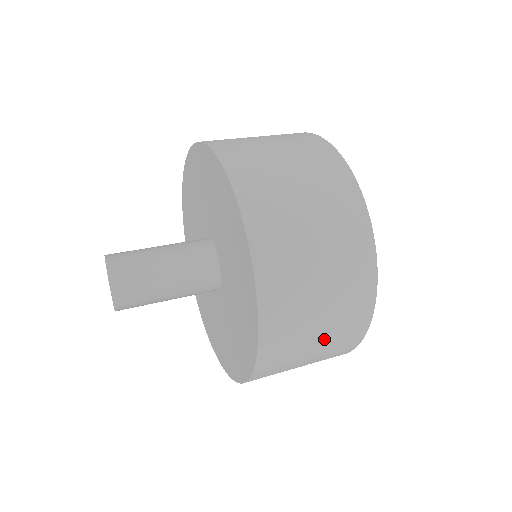
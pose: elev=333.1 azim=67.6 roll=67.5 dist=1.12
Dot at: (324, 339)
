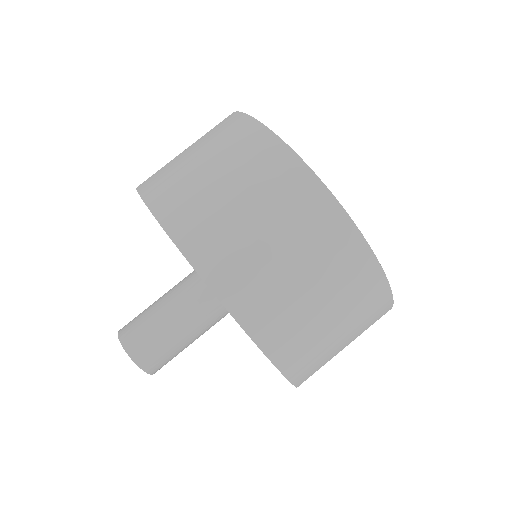
Dot at: occluded
